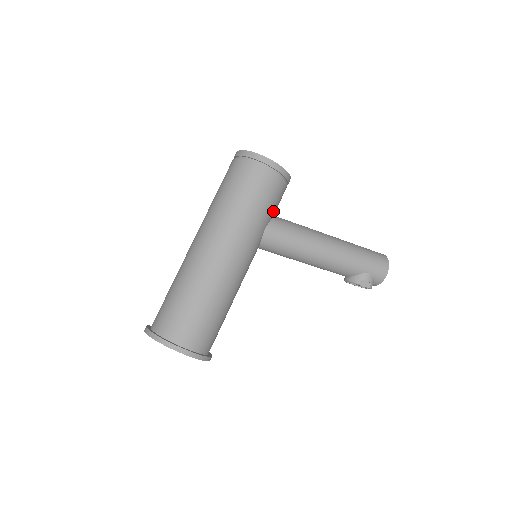
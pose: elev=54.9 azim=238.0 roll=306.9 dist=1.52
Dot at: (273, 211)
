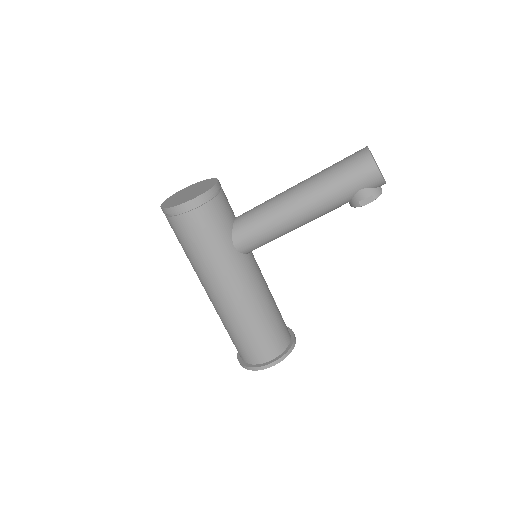
Dot at: (225, 228)
